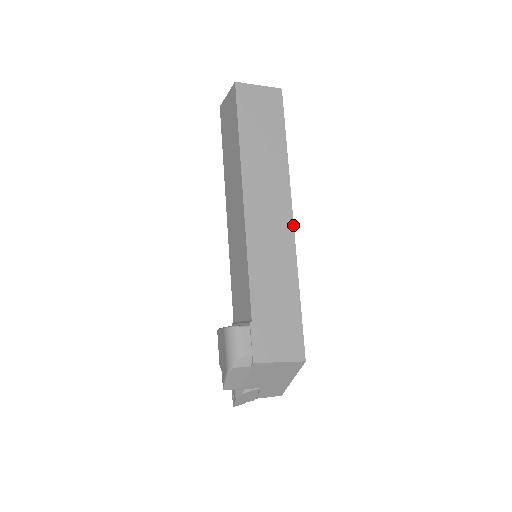
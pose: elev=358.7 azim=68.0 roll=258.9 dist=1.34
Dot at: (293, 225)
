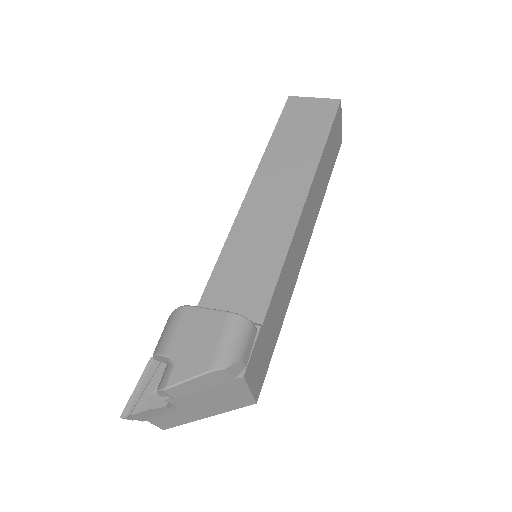
Dot at: (304, 256)
